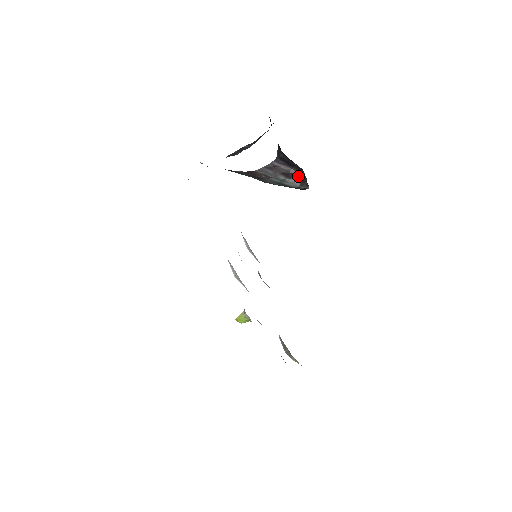
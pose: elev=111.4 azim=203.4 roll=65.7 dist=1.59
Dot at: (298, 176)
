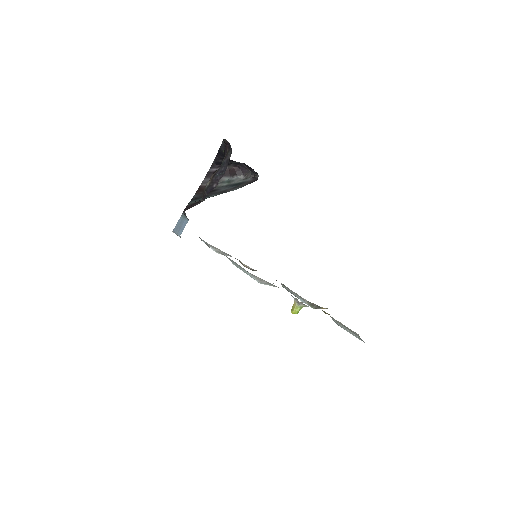
Dot at: (237, 170)
